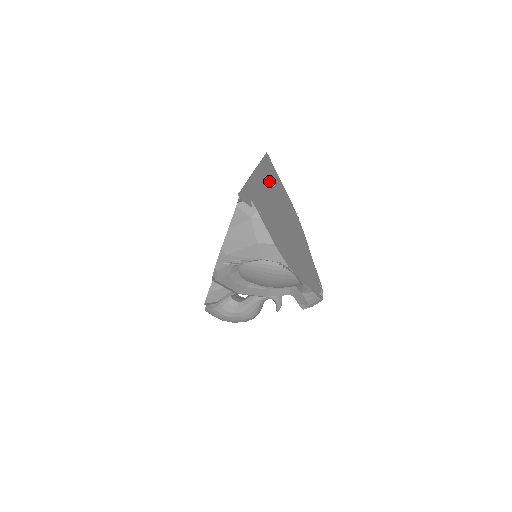
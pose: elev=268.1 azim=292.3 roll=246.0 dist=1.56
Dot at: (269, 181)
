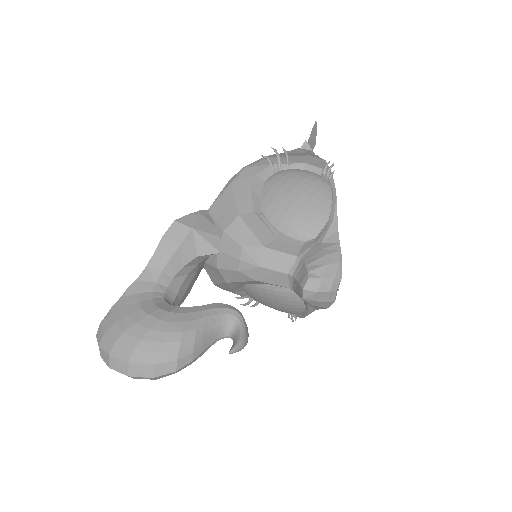
Dot at: occluded
